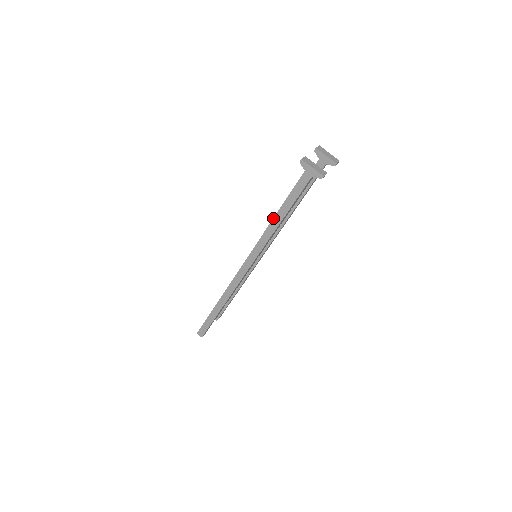
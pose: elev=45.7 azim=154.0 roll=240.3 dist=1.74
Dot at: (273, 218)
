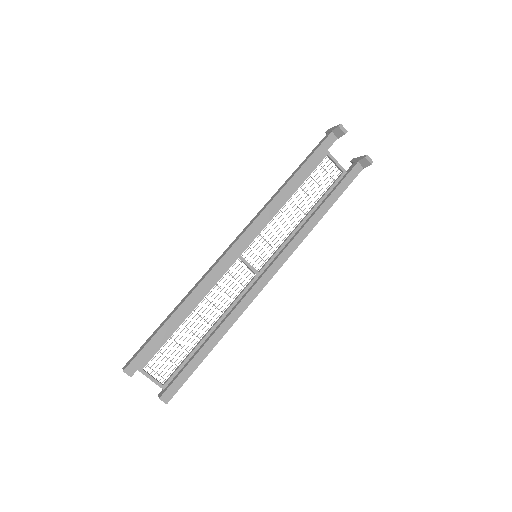
Dot at: (286, 181)
